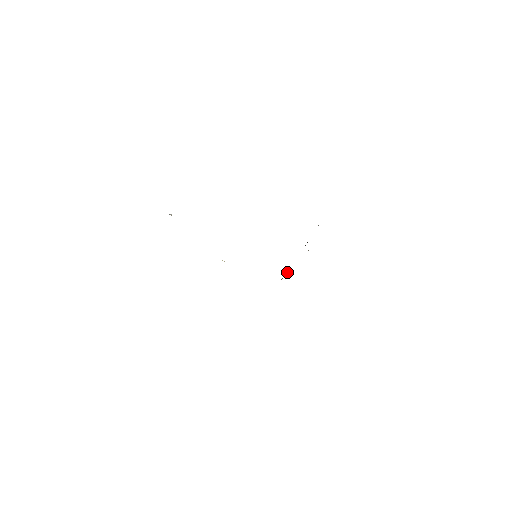
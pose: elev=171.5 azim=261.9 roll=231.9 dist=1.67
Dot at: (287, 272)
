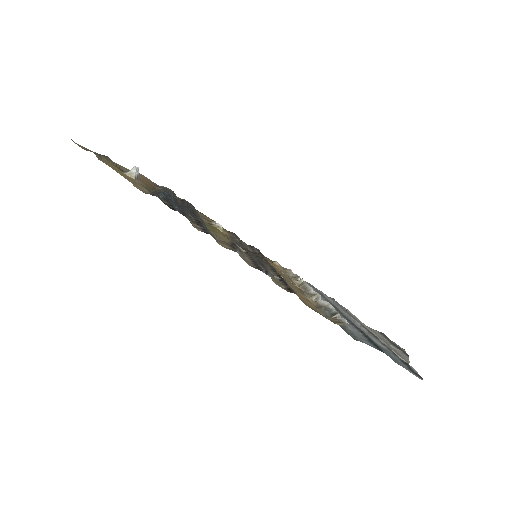
Dot at: (302, 280)
